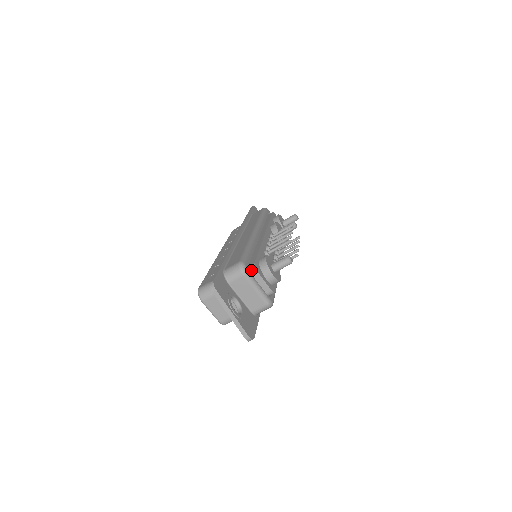
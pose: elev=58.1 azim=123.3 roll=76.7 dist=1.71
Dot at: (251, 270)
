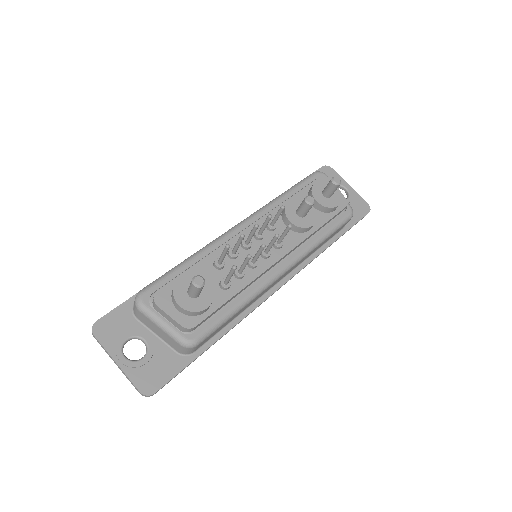
Dot at: (152, 301)
